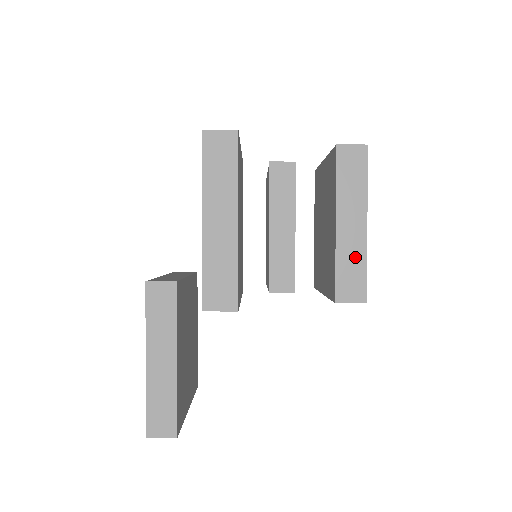
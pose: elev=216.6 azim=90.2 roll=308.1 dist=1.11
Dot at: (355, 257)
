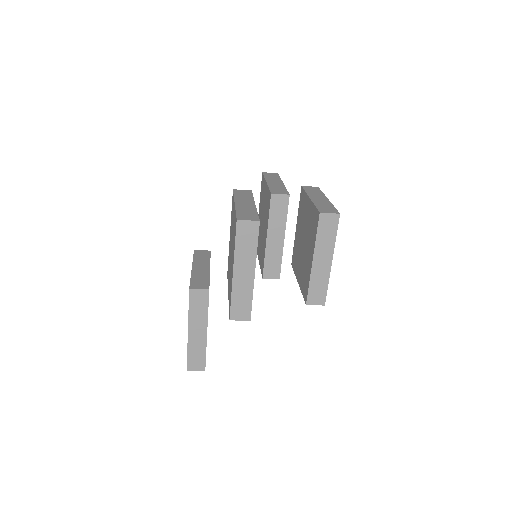
Dot at: (322, 280)
